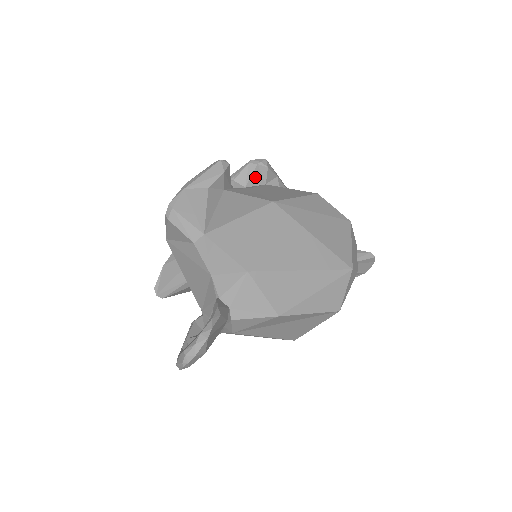
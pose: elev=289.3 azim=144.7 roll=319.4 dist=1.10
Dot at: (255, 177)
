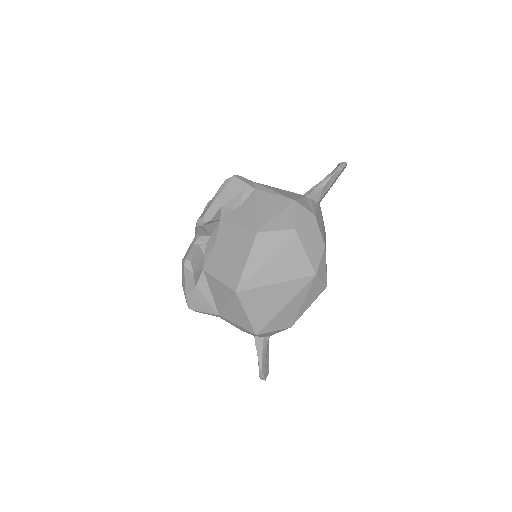
Dot at: (210, 228)
